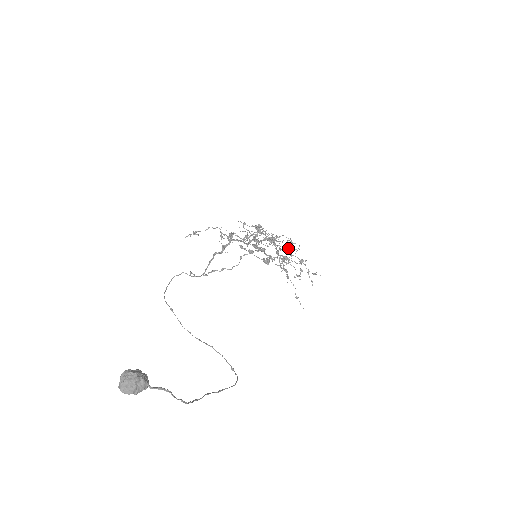
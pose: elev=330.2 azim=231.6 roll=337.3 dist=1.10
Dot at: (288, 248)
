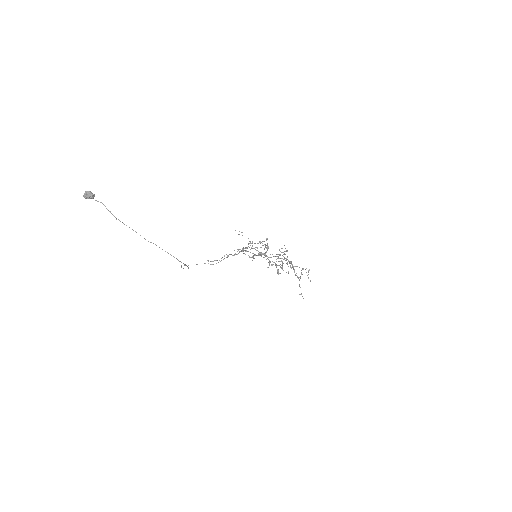
Dot at: (281, 252)
